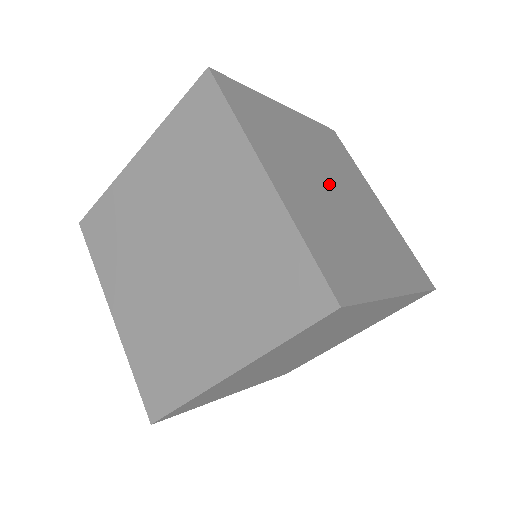
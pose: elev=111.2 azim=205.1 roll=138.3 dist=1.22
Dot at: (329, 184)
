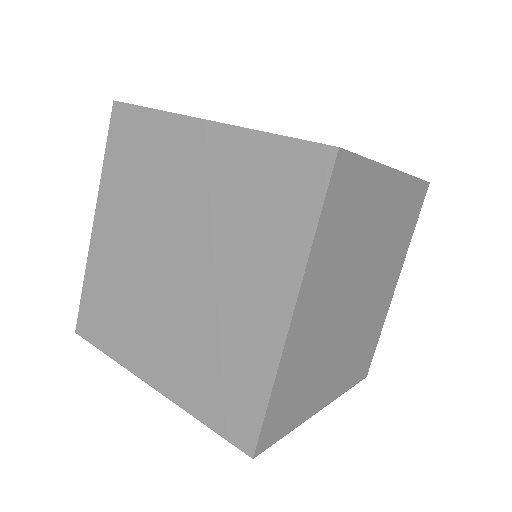
Dot at: (357, 288)
